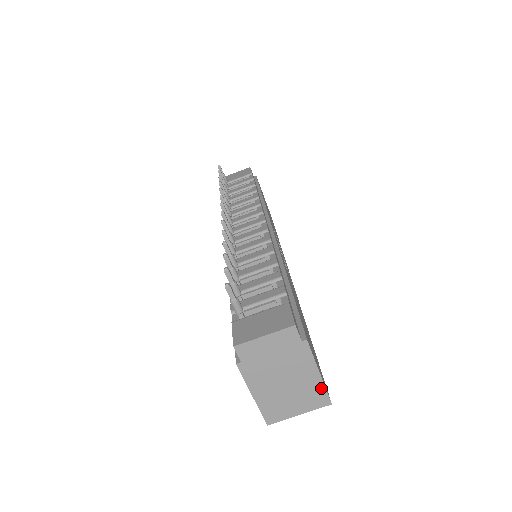
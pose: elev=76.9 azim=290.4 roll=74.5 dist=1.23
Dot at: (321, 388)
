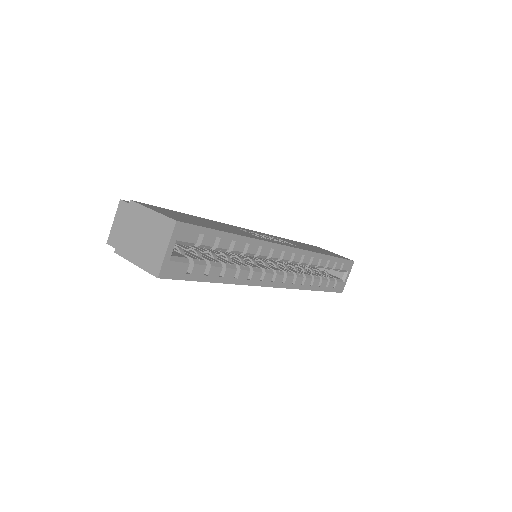
Dot at: (161, 218)
